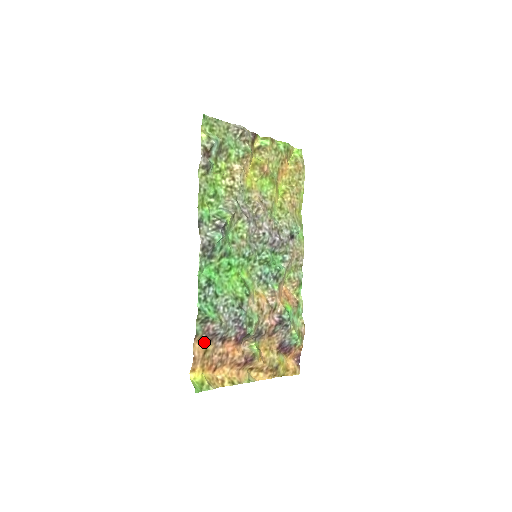
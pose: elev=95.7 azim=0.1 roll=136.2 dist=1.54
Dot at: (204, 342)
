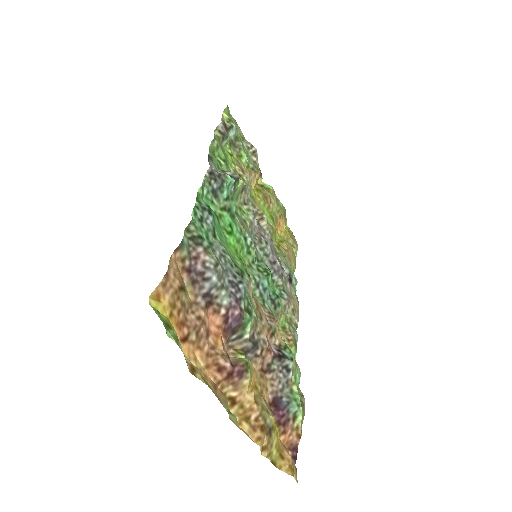
Dot at: (183, 275)
